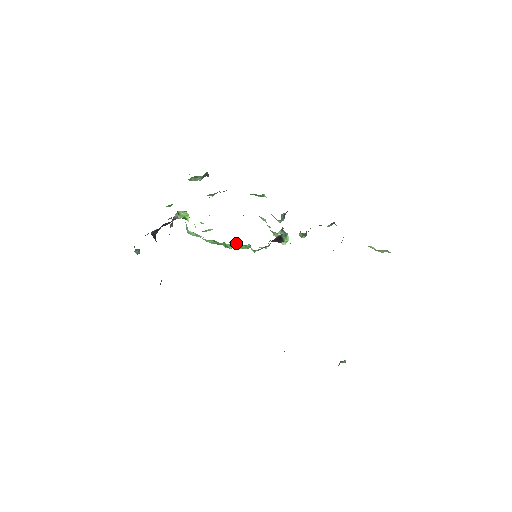
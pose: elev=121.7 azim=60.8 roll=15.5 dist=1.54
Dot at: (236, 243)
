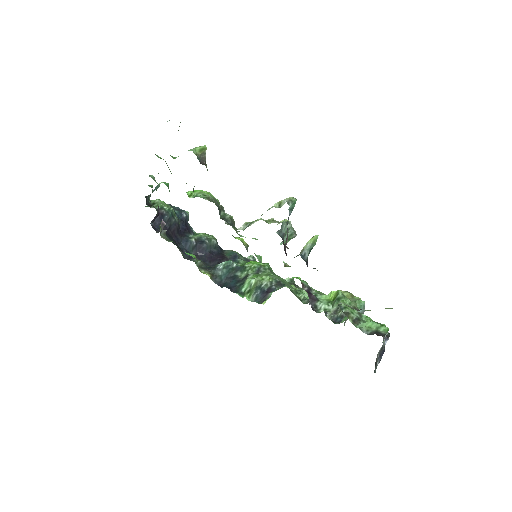
Dot at: occluded
